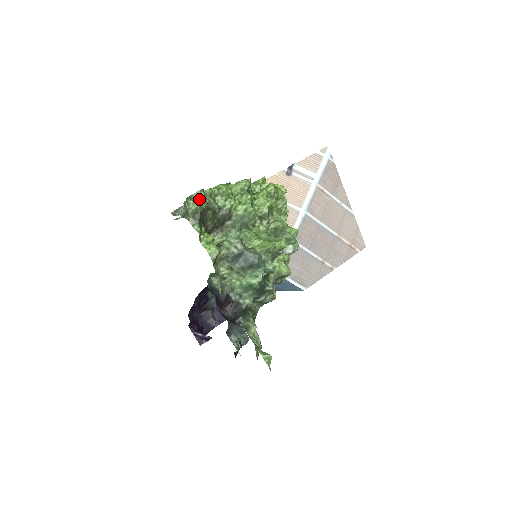
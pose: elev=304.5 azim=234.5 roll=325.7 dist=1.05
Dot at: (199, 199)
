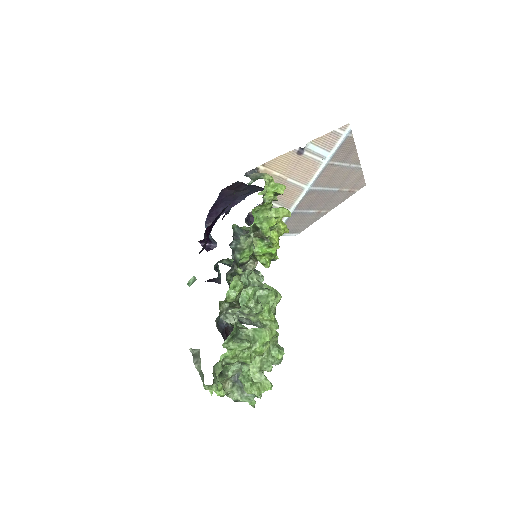
Dot at: (212, 389)
